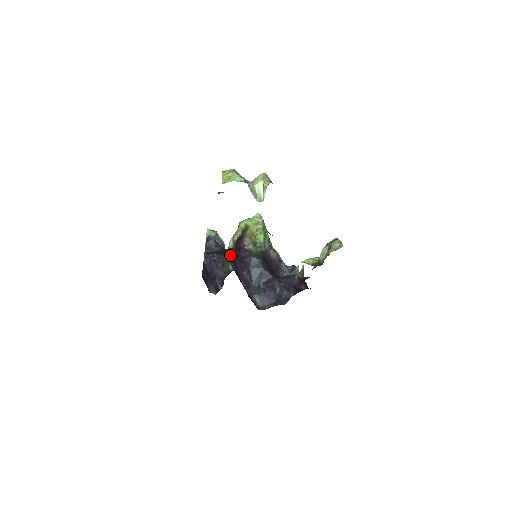
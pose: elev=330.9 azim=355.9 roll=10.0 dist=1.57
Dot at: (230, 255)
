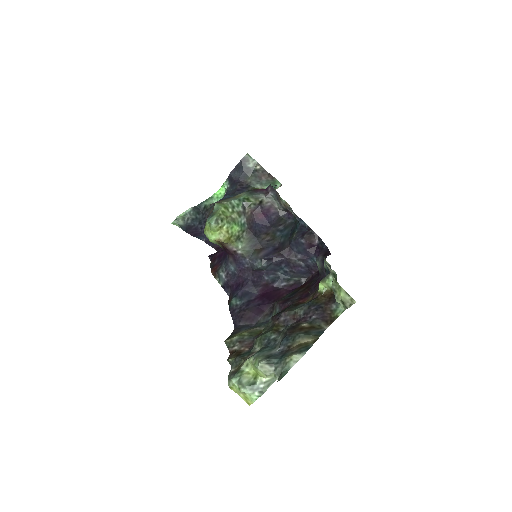
Dot at: (241, 279)
